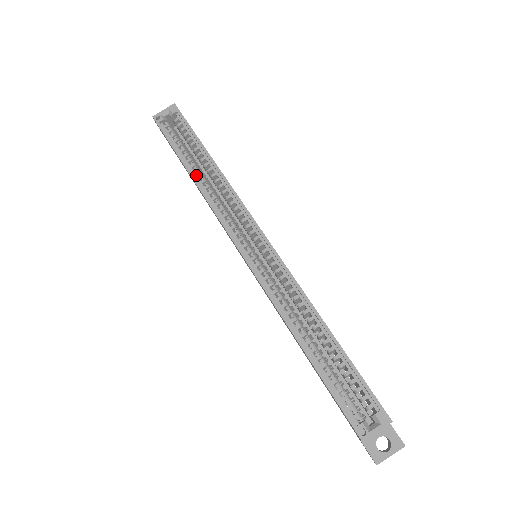
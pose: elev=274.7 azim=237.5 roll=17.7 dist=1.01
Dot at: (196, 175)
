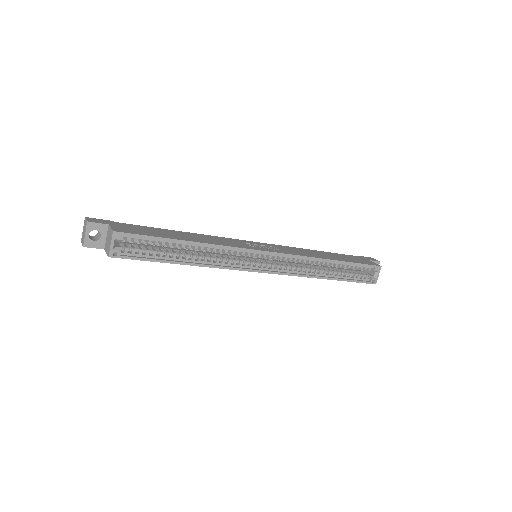
Dot at: (191, 260)
